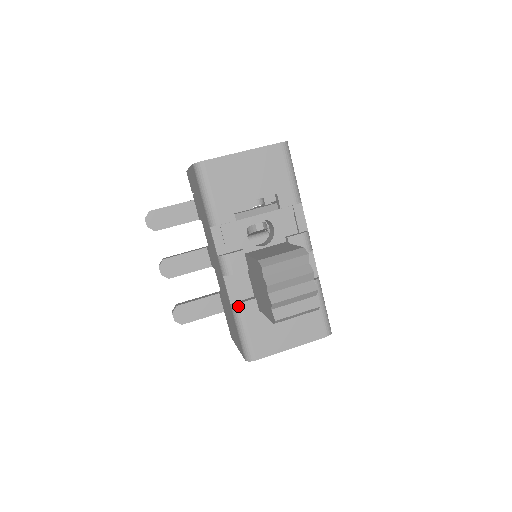
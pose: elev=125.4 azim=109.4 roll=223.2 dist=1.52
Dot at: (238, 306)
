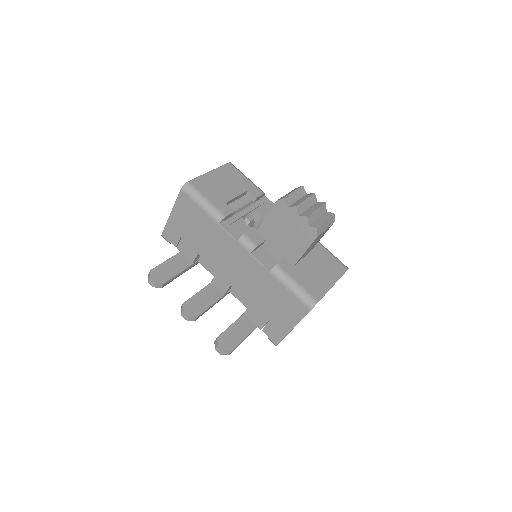
Dot at: (277, 267)
